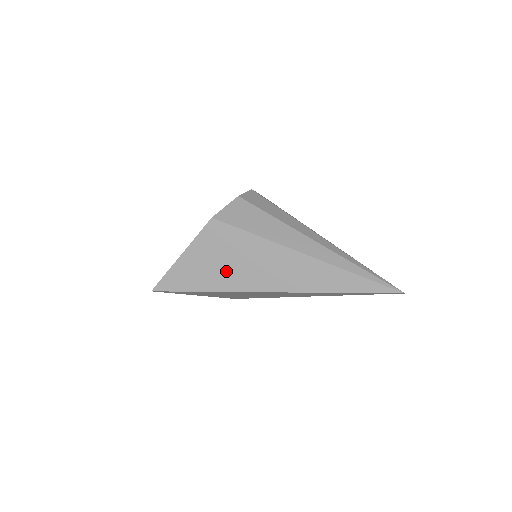
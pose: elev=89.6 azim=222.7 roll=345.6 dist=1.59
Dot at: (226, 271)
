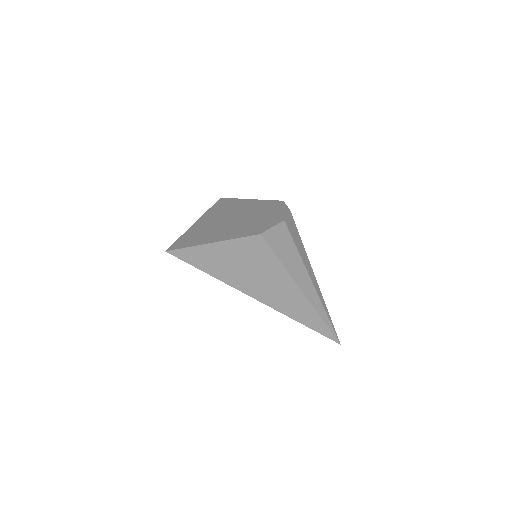
Dot at: (240, 272)
